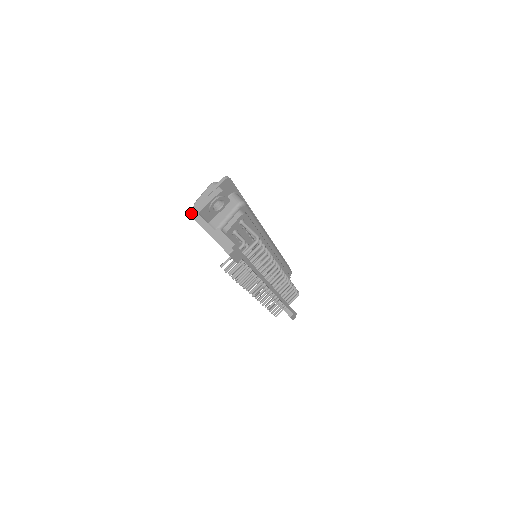
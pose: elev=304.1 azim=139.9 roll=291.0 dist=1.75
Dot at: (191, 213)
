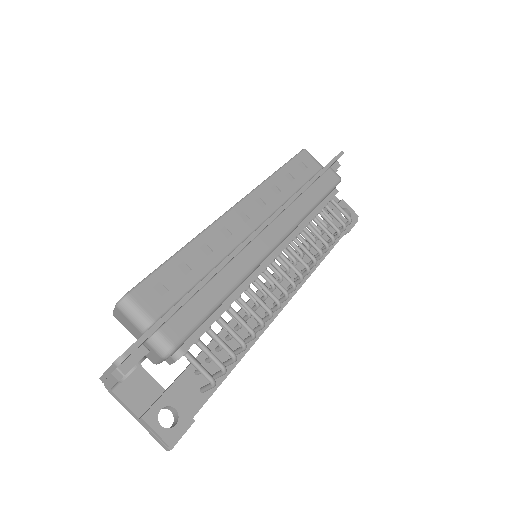
Dot at: (103, 381)
